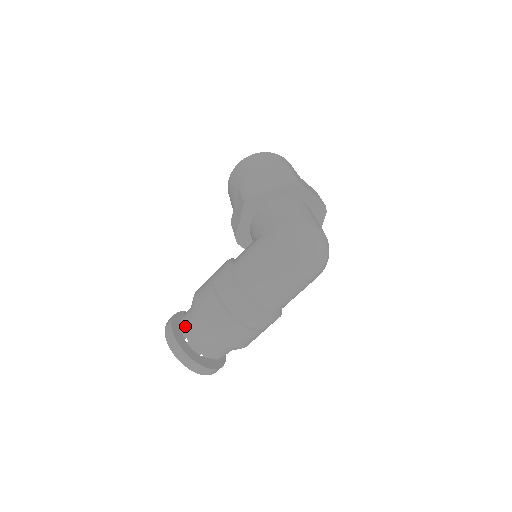
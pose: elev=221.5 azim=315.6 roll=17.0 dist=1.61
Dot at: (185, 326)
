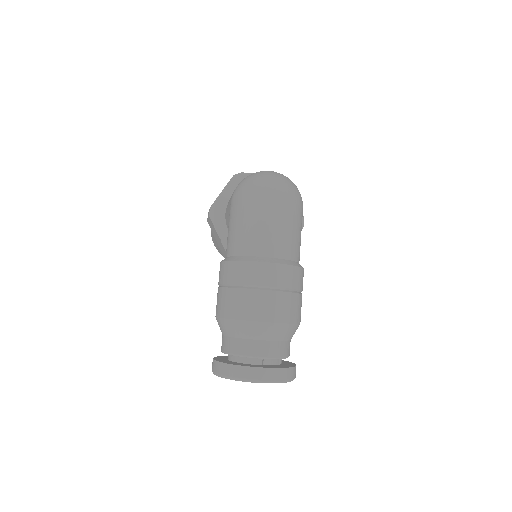
Dot at: (223, 346)
